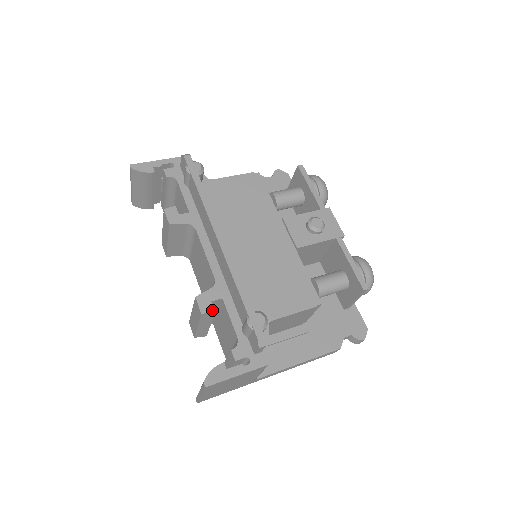
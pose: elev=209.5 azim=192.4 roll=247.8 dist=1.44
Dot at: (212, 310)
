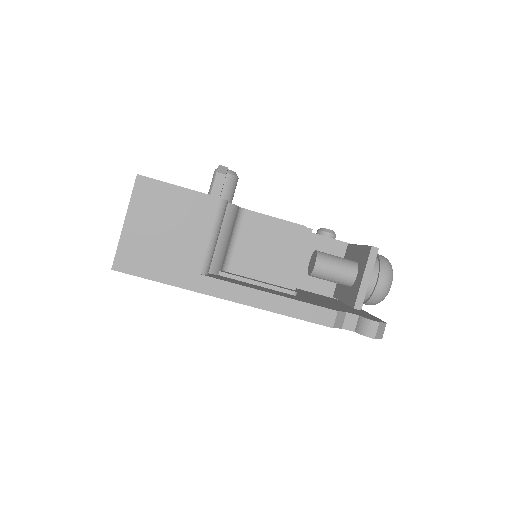
Dot at: occluded
